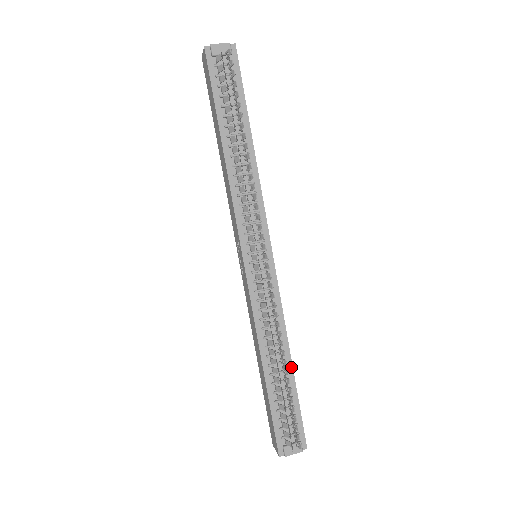
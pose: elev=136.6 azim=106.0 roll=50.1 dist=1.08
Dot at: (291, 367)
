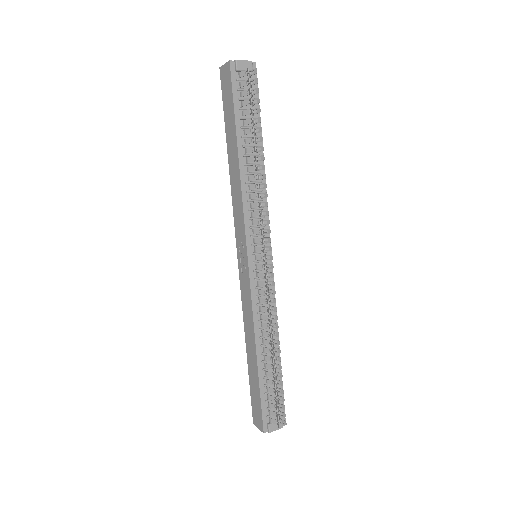
Dot at: (279, 355)
